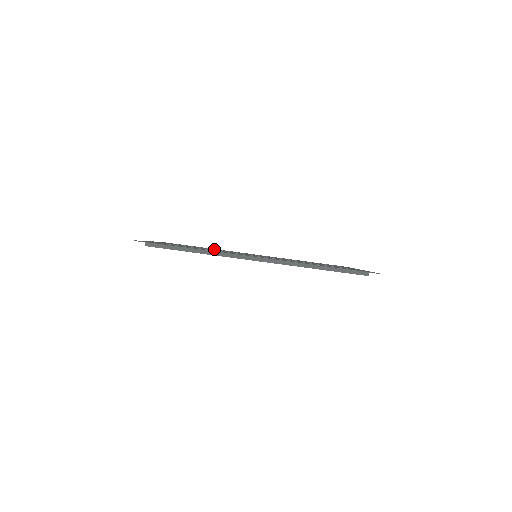
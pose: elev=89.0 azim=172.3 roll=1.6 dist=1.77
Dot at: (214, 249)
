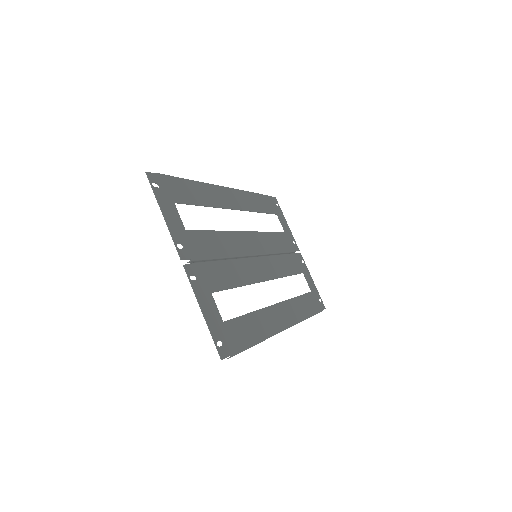
Dot at: (209, 206)
